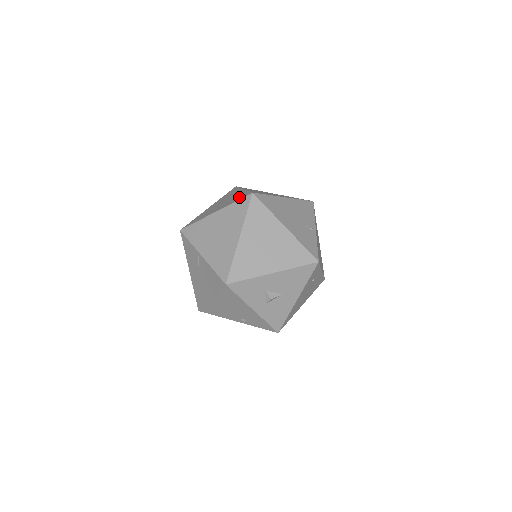
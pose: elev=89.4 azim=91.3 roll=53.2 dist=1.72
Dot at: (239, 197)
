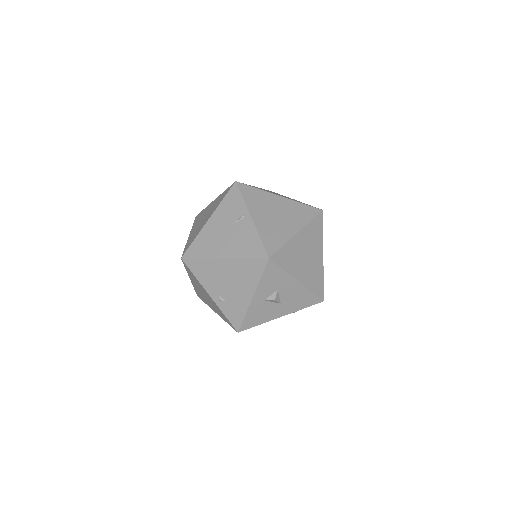
Dot at: occluded
